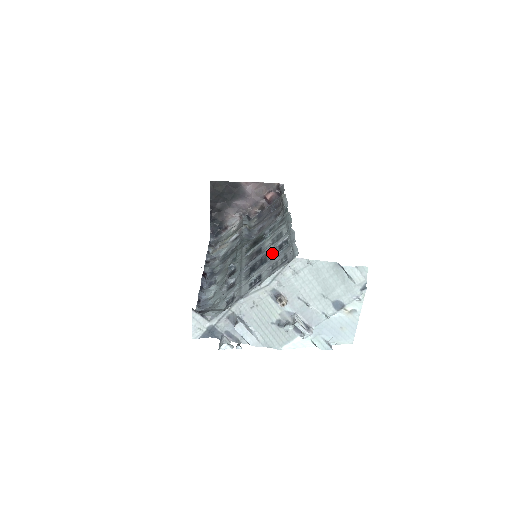
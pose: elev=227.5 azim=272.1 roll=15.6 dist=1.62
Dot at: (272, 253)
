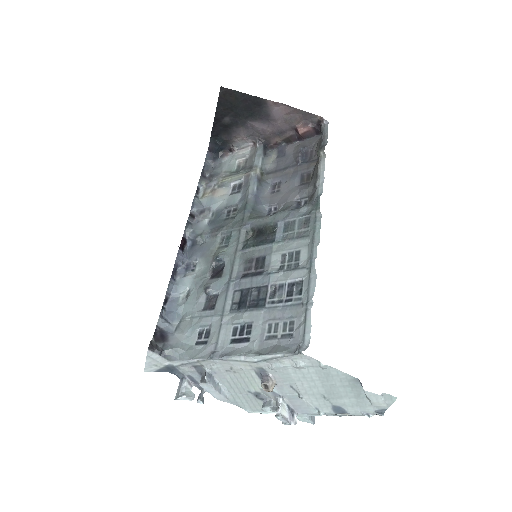
Dot at: (276, 293)
